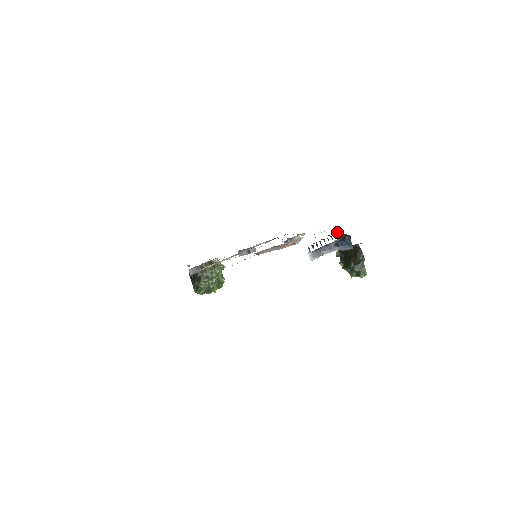
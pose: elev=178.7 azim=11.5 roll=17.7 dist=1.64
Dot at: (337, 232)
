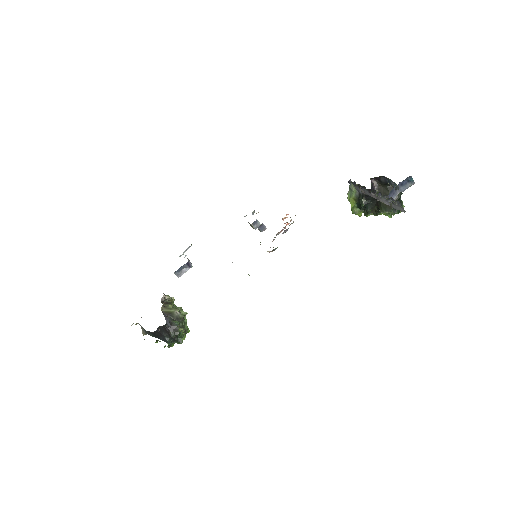
Dot at: (353, 182)
